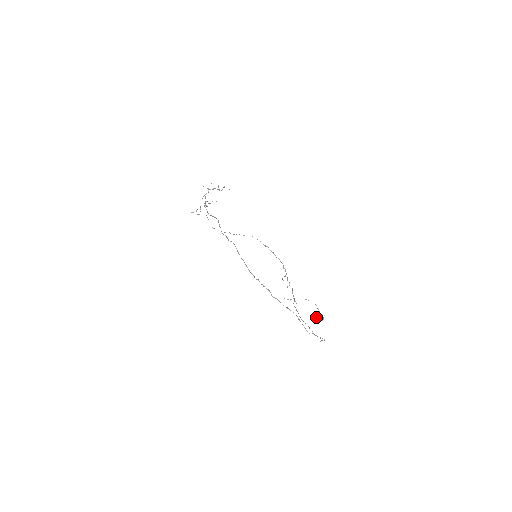
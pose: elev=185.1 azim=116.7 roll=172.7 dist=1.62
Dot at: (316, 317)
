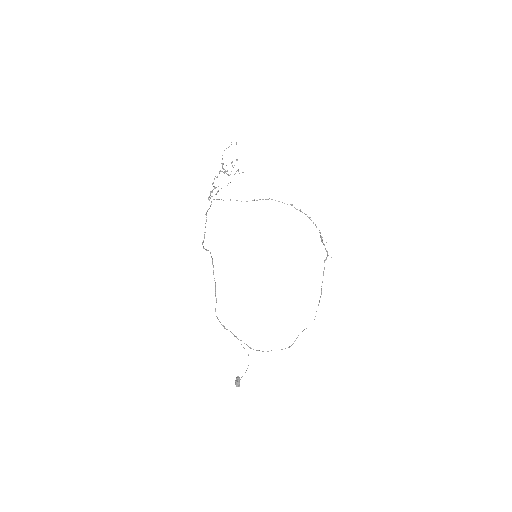
Dot at: (235, 381)
